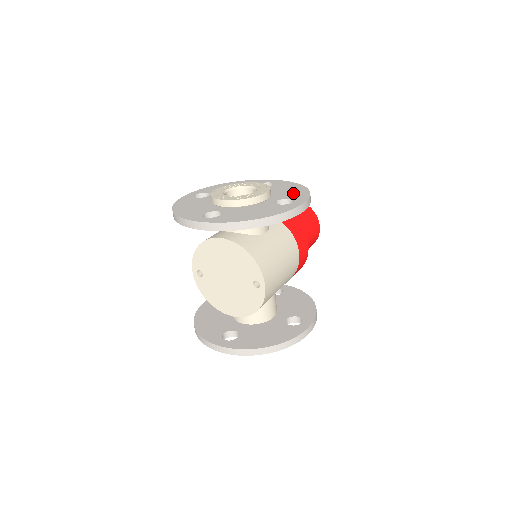
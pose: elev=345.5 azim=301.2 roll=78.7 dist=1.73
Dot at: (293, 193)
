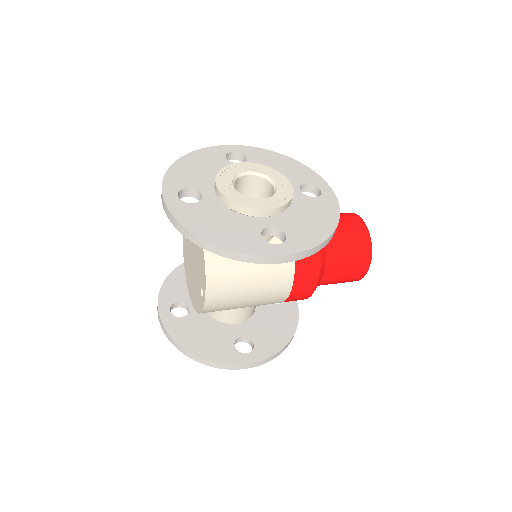
Dot at: (305, 229)
